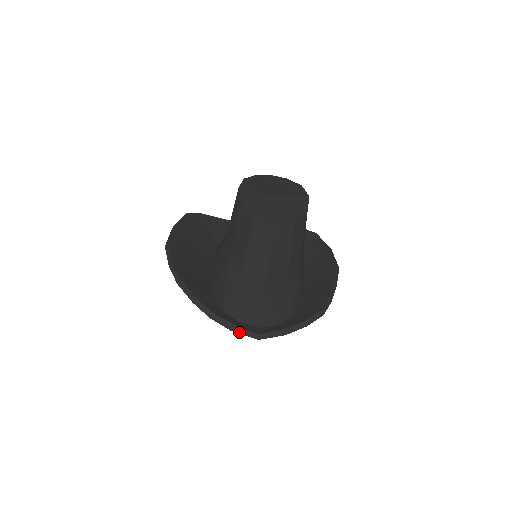
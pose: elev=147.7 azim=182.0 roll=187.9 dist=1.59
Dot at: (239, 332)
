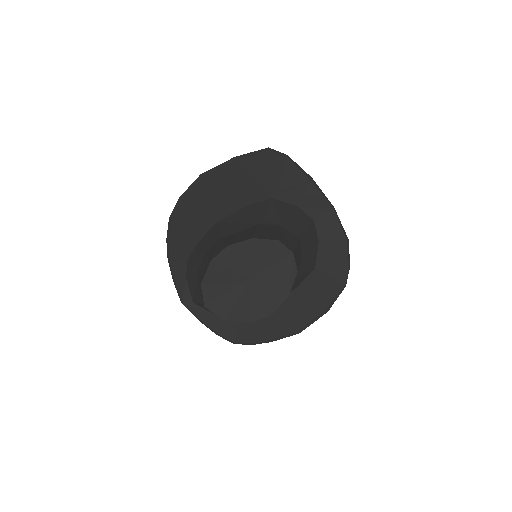
Dot at: (175, 287)
